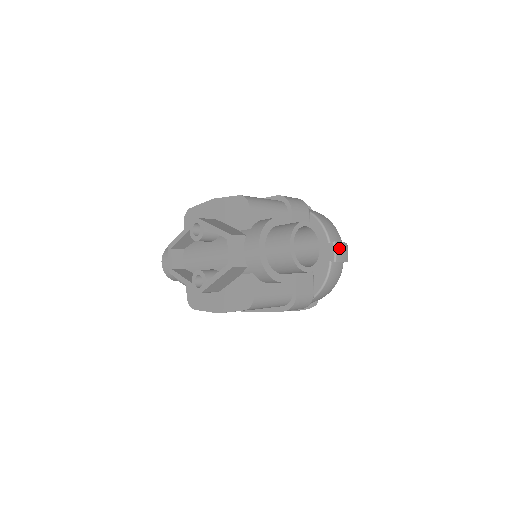
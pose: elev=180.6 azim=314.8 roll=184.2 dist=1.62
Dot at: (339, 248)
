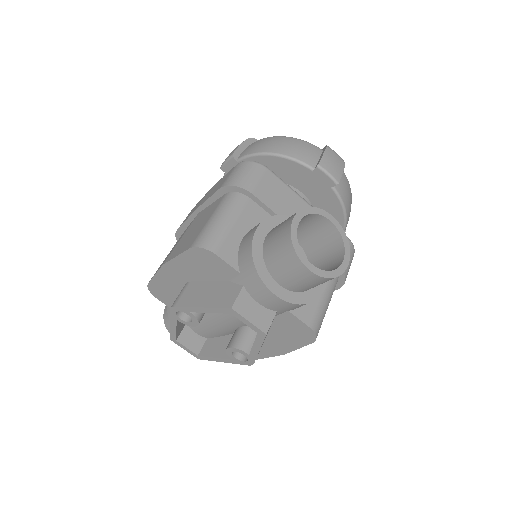
Dot at: (328, 165)
